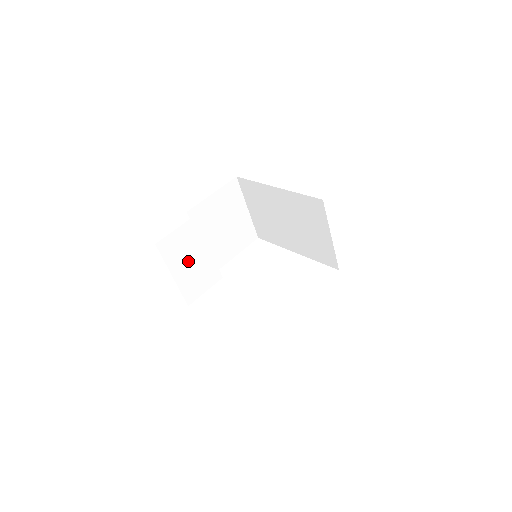
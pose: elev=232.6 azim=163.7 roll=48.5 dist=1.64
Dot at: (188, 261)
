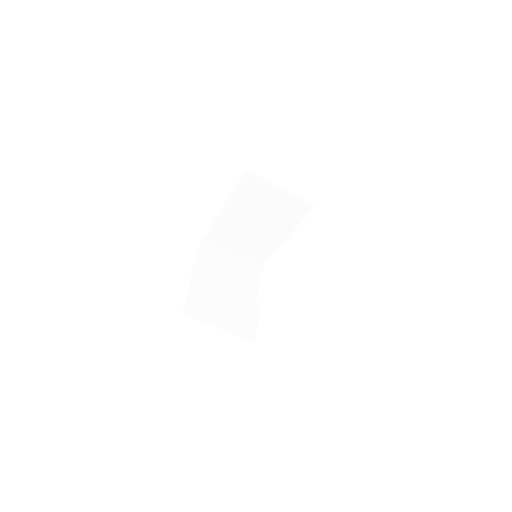
Dot at: (220, 310)
